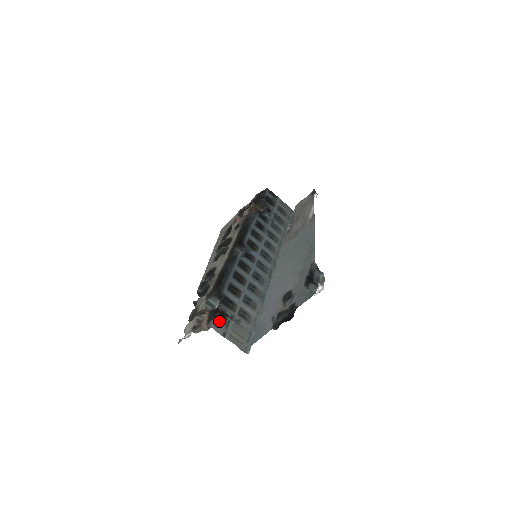
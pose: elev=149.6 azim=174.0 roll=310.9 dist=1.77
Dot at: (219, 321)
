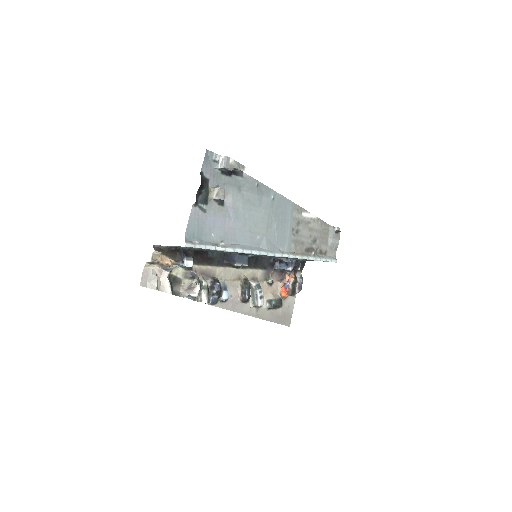
Dot at: (170, 247)
